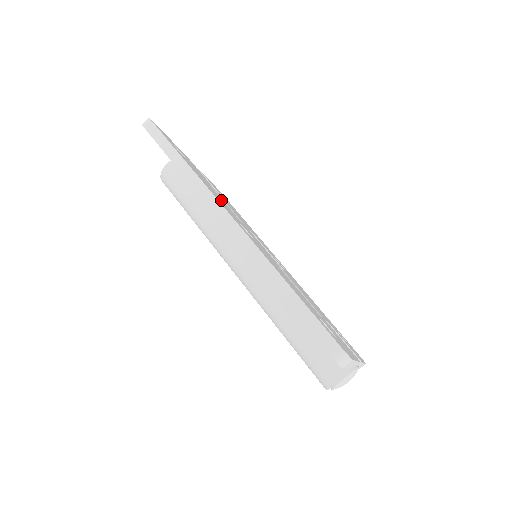
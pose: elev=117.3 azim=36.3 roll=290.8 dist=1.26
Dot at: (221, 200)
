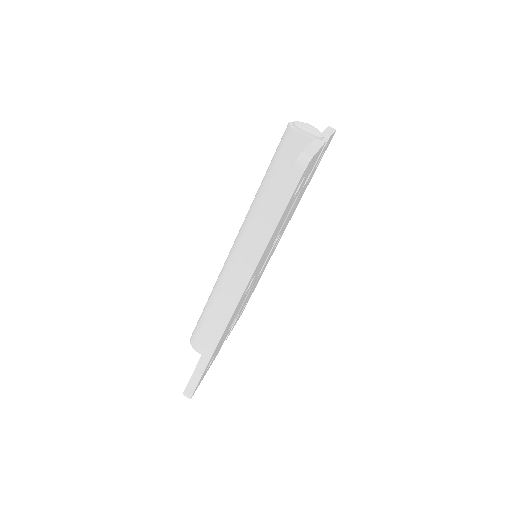
Dot at: occluded
